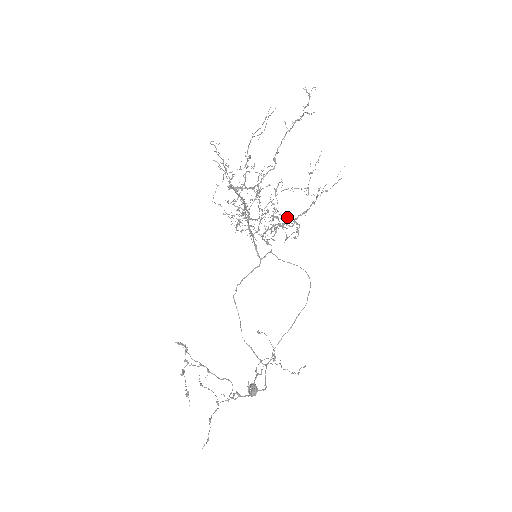
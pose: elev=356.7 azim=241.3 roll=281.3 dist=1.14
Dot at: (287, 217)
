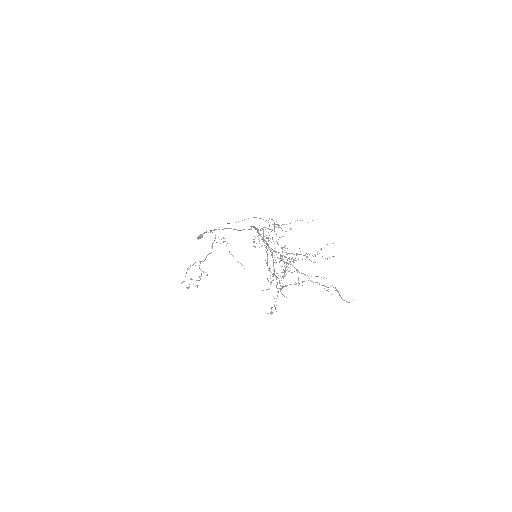
Dot at: (288, 258)
